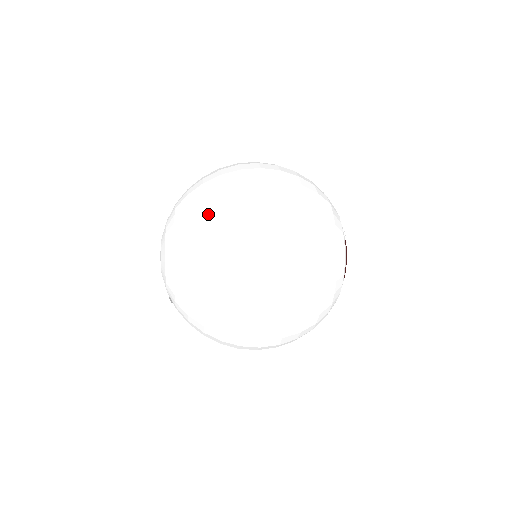
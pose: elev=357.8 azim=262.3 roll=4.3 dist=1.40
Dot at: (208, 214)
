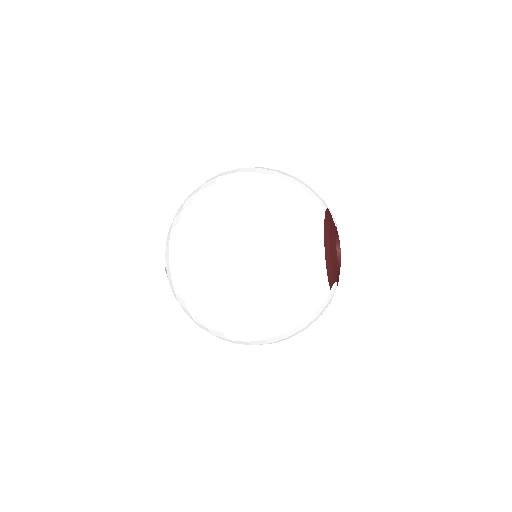
Dot at: occluded
